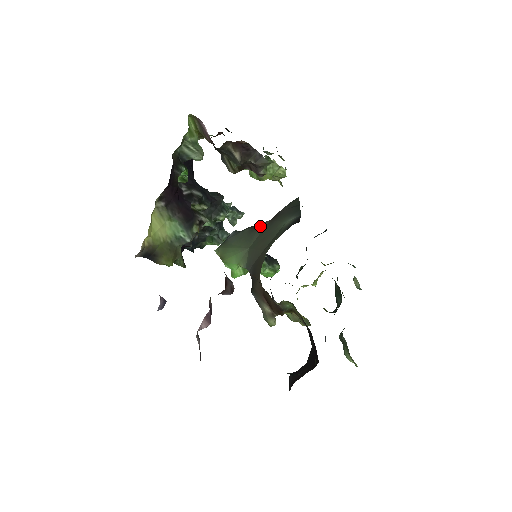
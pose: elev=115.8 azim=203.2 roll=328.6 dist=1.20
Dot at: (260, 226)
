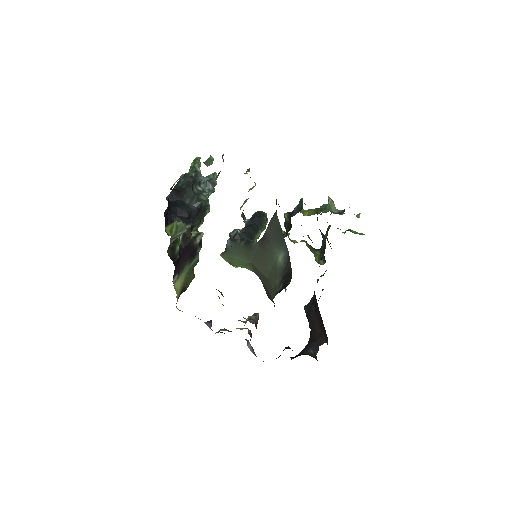
Dot at: (253, 246)
